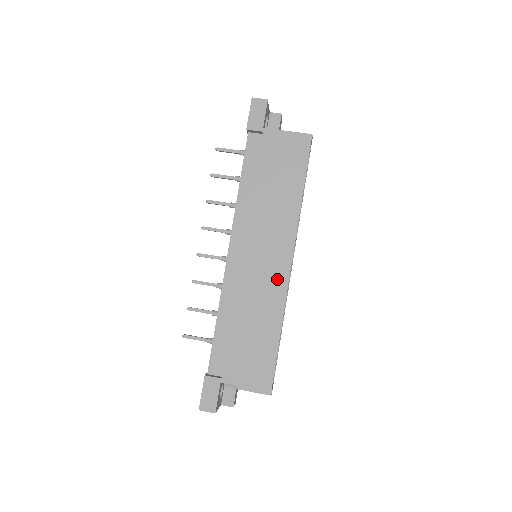
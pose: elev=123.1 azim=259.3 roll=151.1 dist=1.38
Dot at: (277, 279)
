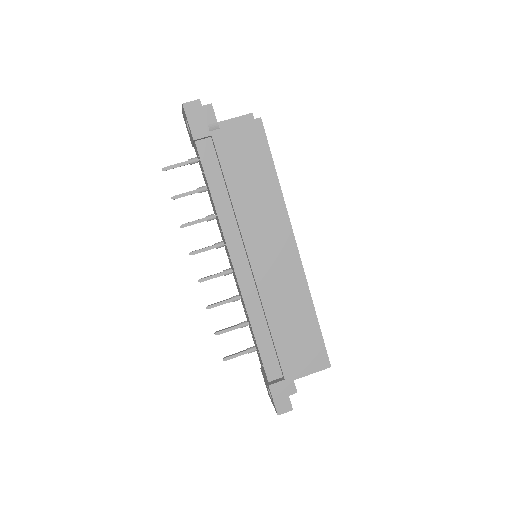
Dot at: (292, 271)
